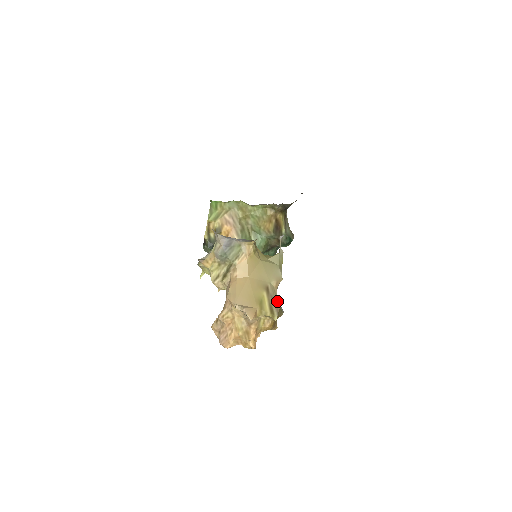
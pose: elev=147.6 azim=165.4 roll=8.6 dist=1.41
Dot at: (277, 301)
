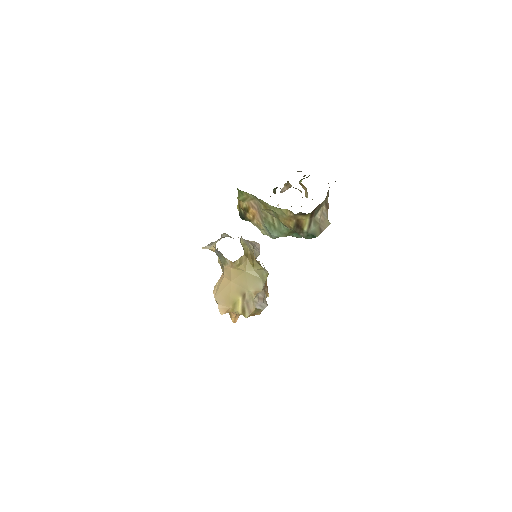
Dot at: (253, 304)
